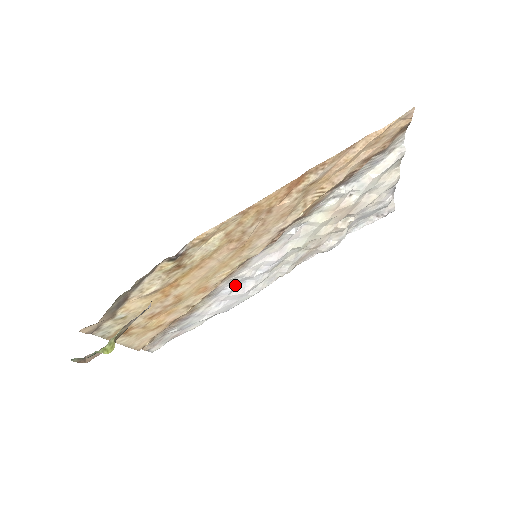
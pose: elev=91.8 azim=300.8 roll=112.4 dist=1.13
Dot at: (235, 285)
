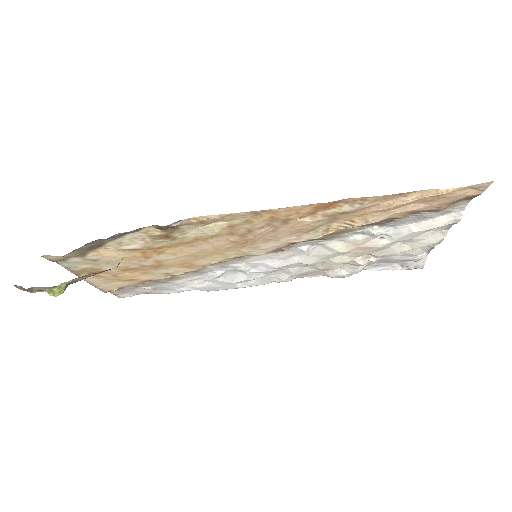
Dot at: (225, 272)
